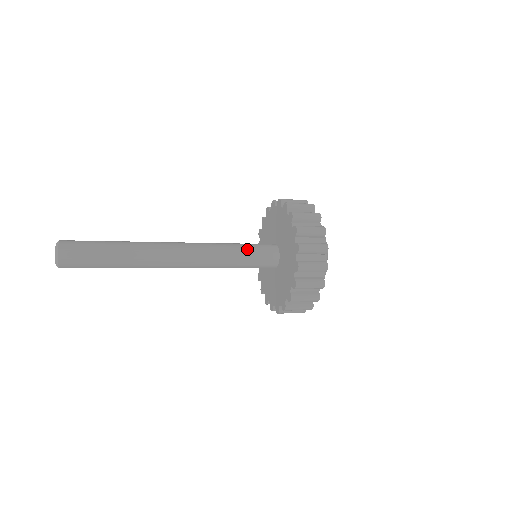
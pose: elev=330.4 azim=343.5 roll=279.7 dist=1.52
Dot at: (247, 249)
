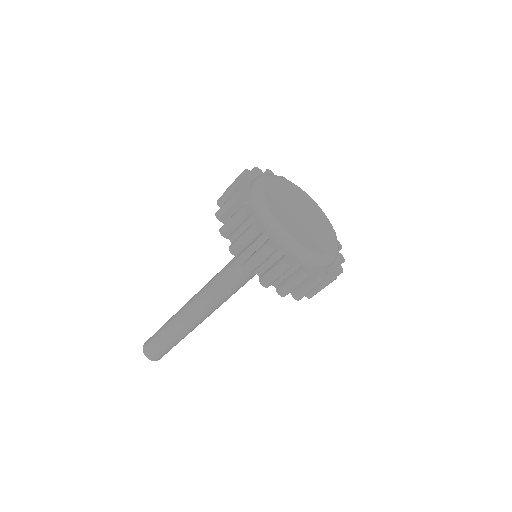
Dot at: (240, 269)
